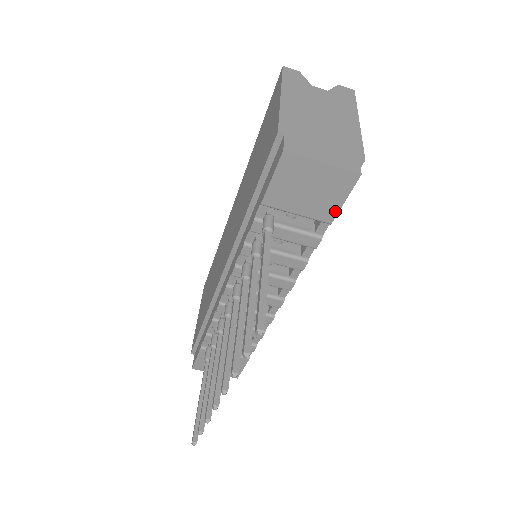
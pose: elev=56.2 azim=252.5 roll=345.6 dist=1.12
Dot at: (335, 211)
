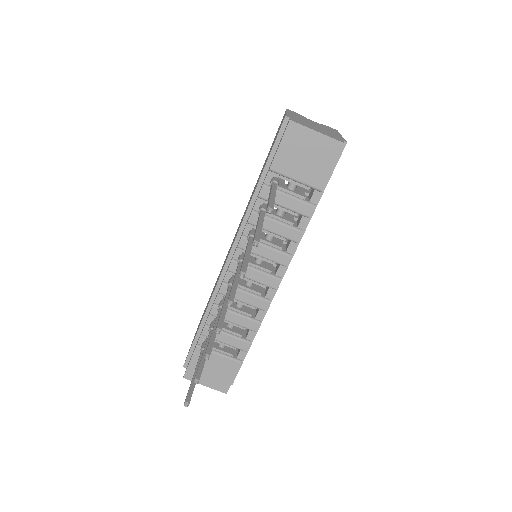
Dot at: (325, 178)
